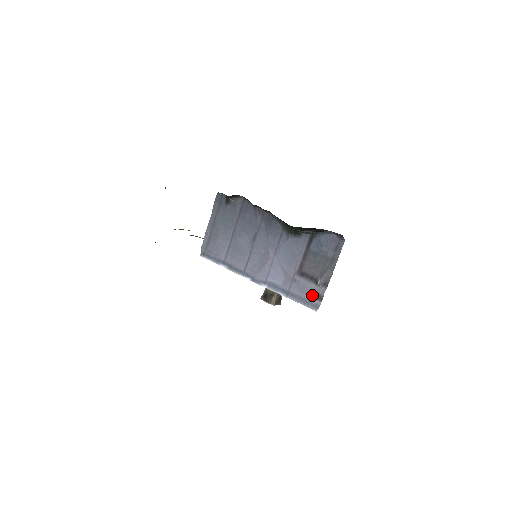
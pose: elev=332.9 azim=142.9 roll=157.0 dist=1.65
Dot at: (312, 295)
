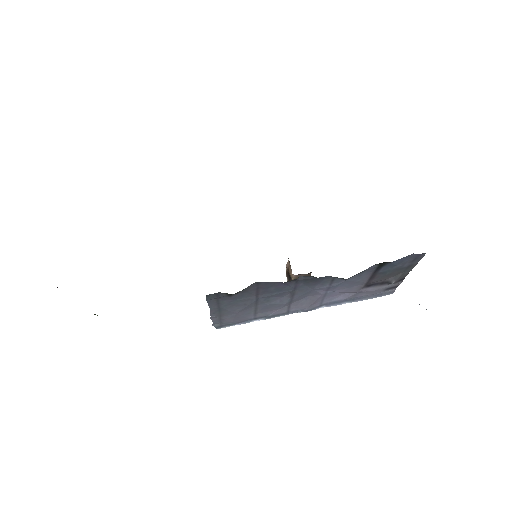
Dot at: (385, 290)
